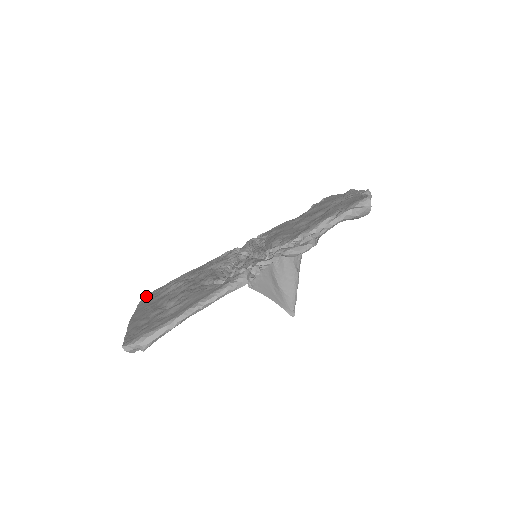
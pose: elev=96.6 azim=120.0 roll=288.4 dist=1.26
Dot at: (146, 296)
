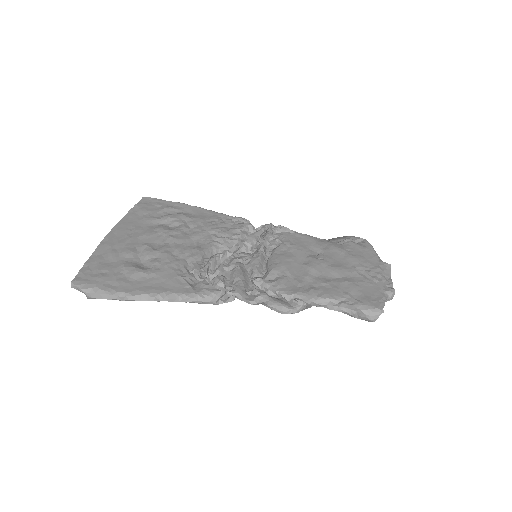
Dot at: (147, 200)
